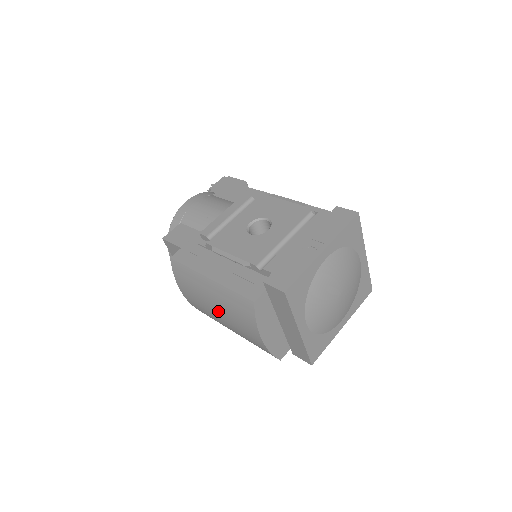
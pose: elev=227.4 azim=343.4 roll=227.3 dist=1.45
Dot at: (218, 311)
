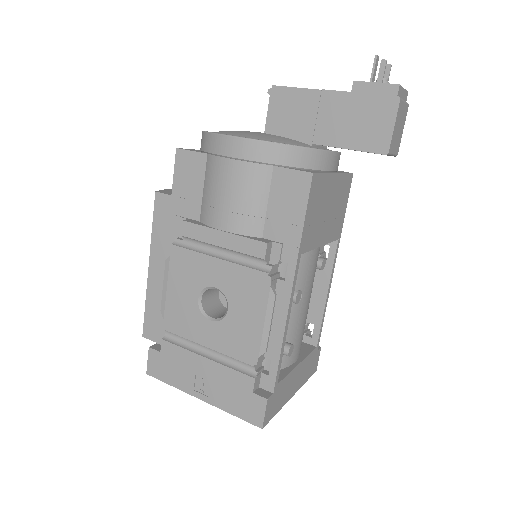
Dot at: occluded
